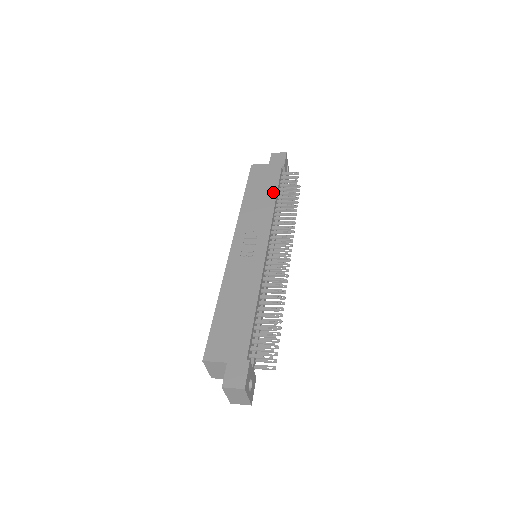
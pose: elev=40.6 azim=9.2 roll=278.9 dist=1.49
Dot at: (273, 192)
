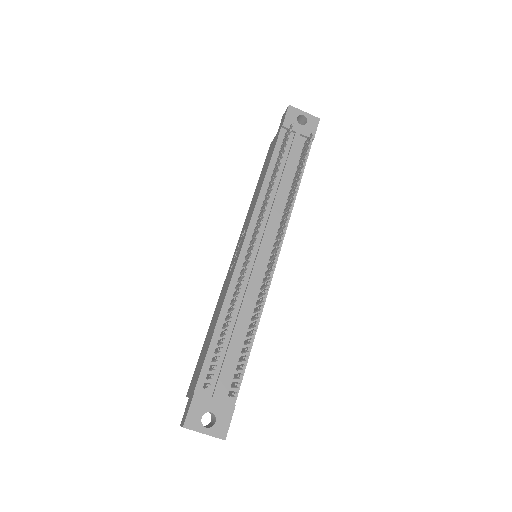
Dot at: (266, 170)
